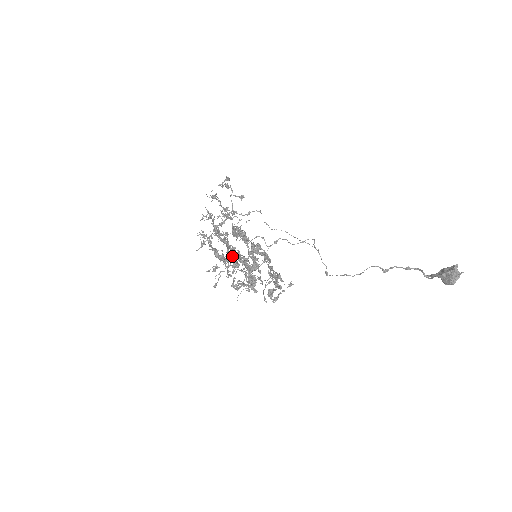
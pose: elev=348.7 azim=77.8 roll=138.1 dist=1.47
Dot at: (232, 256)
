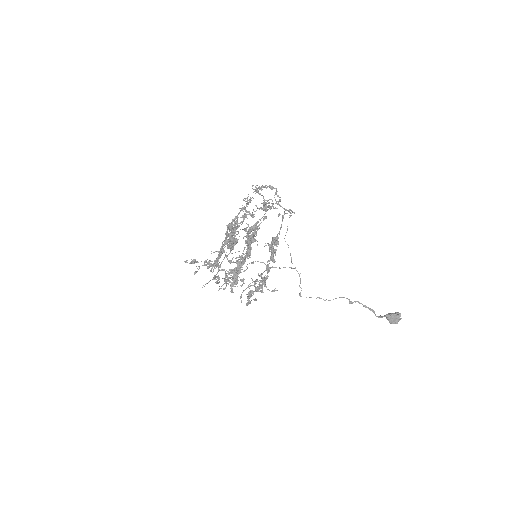
Dot at: (221, 254)
